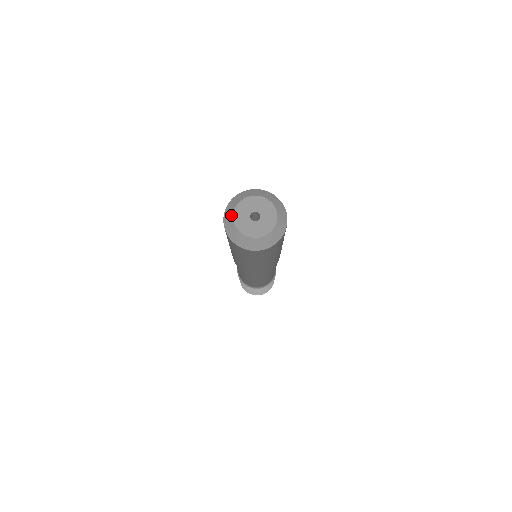
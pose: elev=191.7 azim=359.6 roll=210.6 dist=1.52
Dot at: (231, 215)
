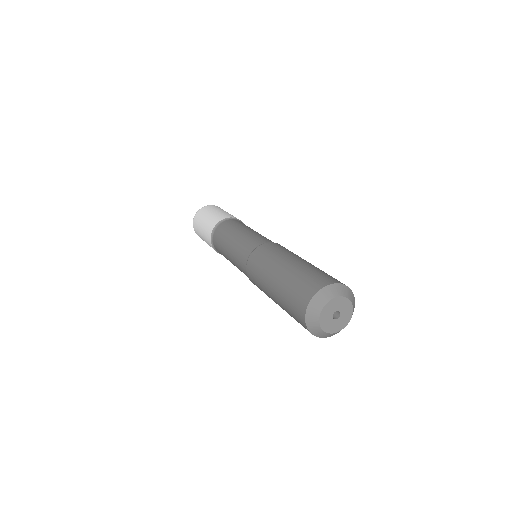
Dot at: (316, 319)
